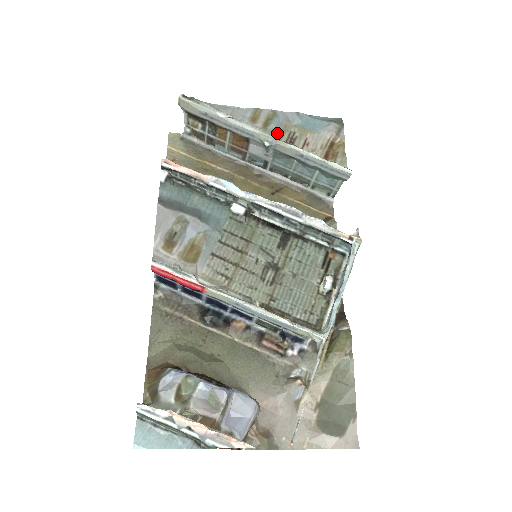
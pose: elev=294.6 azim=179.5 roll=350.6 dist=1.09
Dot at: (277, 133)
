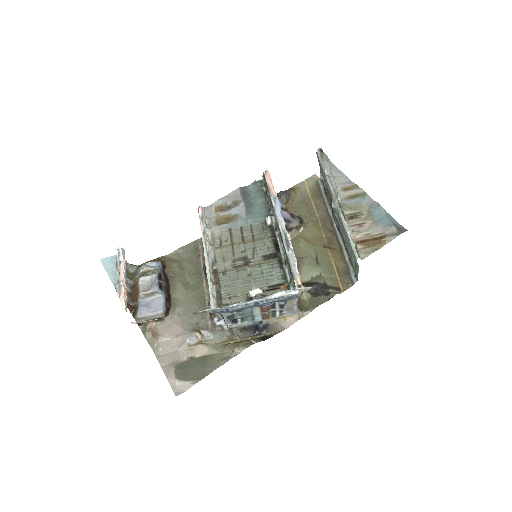
Dot at: (350, 206)
